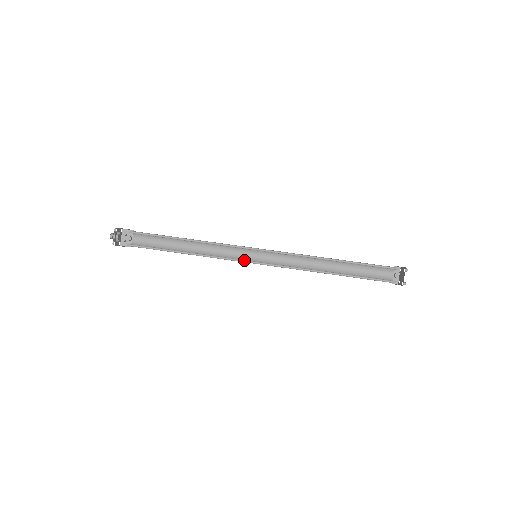
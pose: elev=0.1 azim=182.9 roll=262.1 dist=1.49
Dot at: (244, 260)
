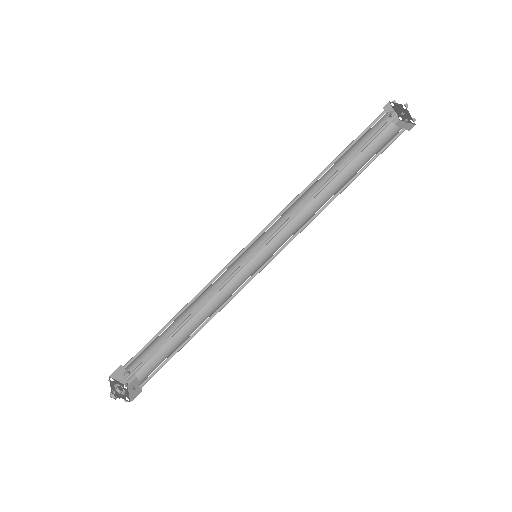
Dot at: (253, 274)
